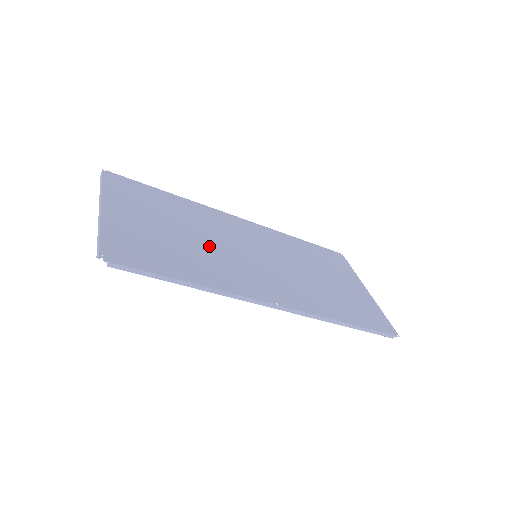
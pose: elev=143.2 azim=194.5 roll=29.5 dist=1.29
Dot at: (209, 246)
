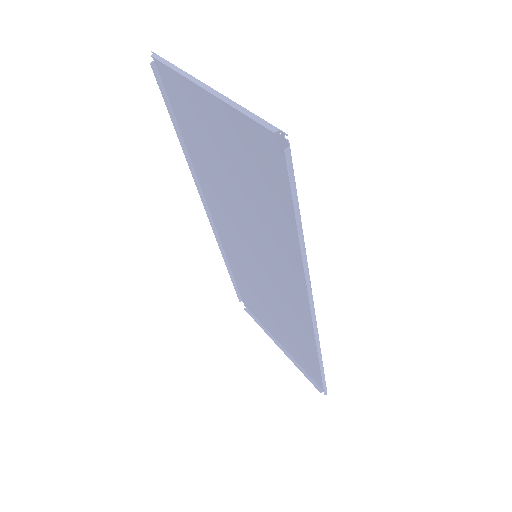
Dot at: (251, 215)
